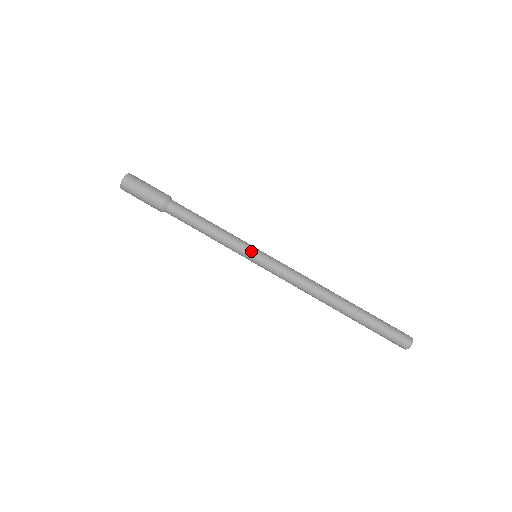
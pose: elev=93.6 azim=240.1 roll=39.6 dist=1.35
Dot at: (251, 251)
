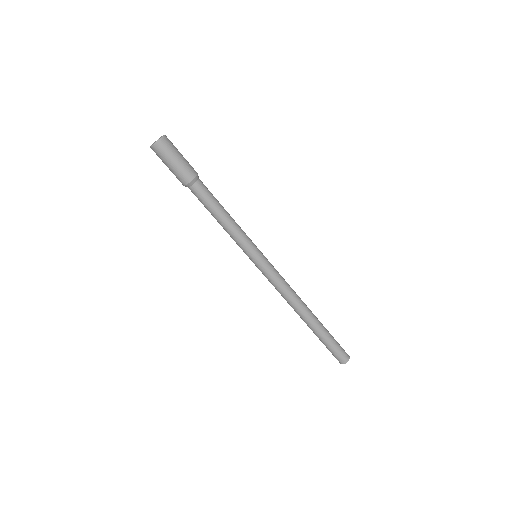
Dot at: (249, 256)
